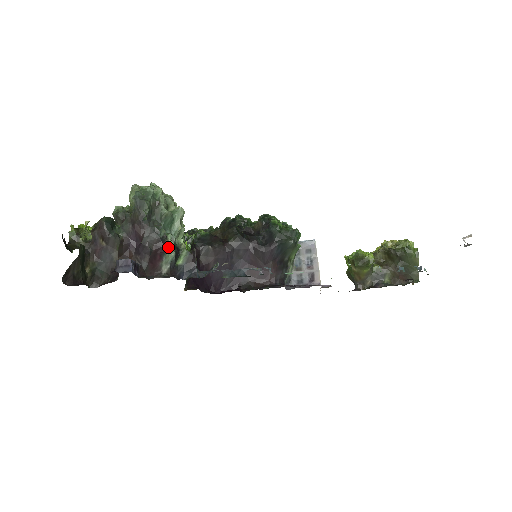
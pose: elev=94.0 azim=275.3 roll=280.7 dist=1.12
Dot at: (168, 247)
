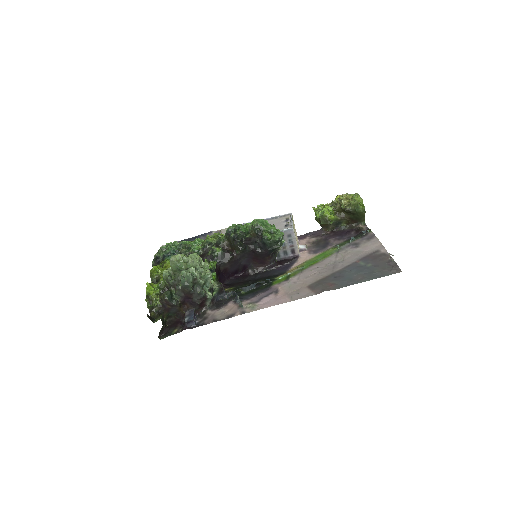
Dot at: (209, 298)
